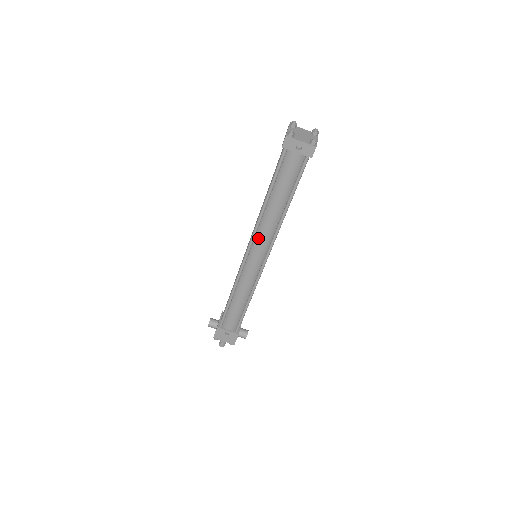
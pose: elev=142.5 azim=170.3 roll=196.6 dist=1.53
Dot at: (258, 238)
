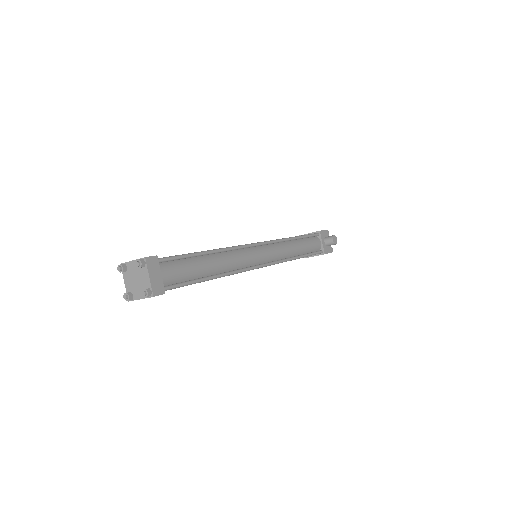
Dot at: occluded
